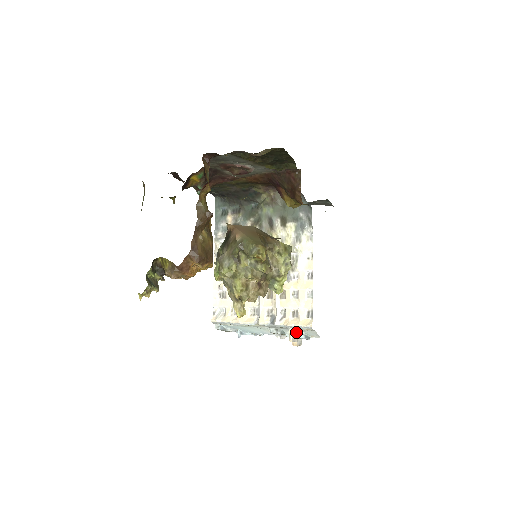
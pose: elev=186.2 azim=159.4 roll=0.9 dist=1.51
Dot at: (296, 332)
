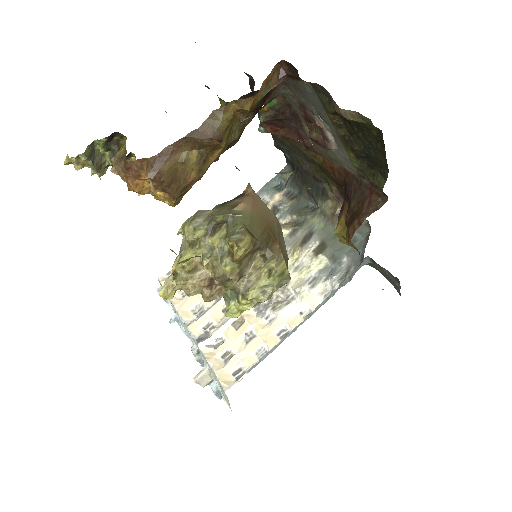
Dot at: (212, 376)
